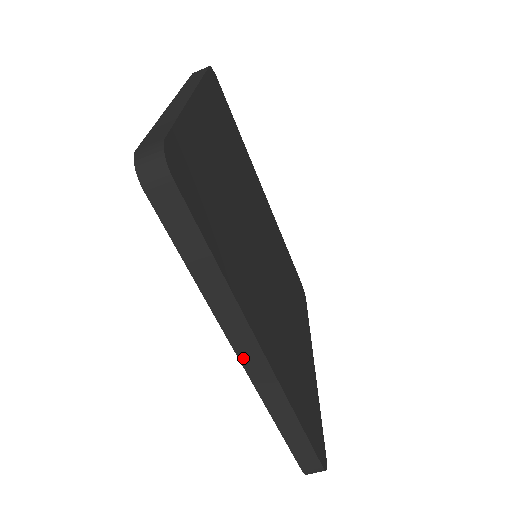
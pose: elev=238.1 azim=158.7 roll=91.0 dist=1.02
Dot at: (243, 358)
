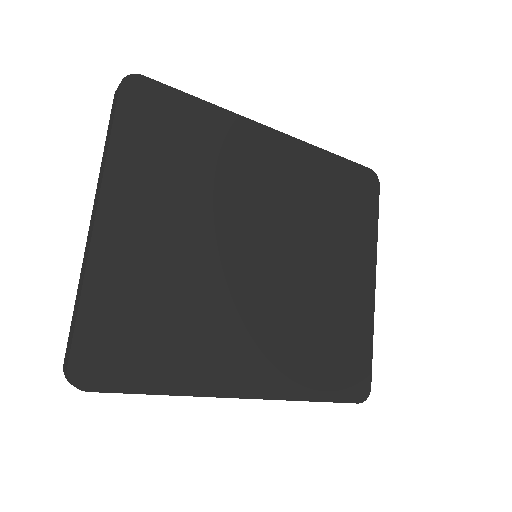
Dot at: occluded
